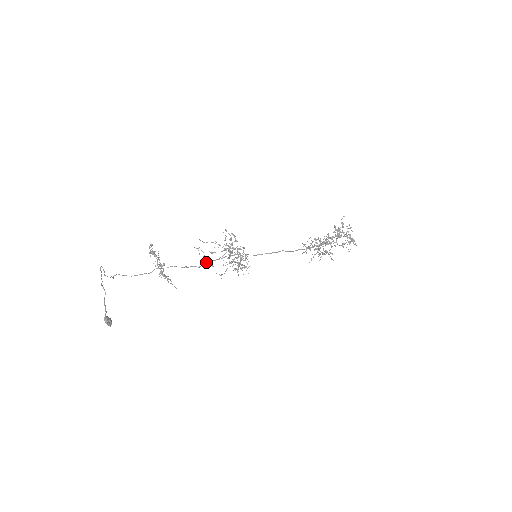
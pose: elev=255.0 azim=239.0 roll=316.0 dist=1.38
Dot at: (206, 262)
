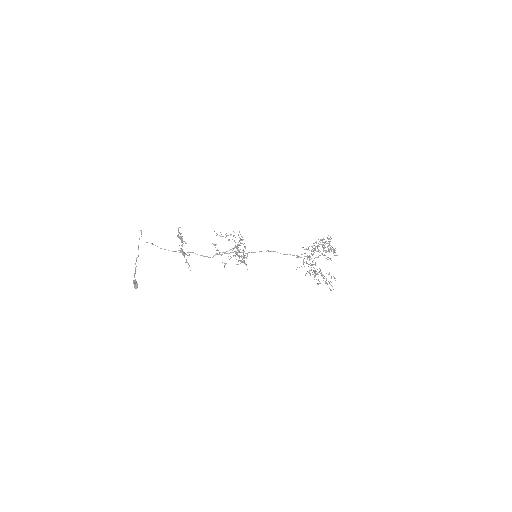
Dot at: (217, 254)
